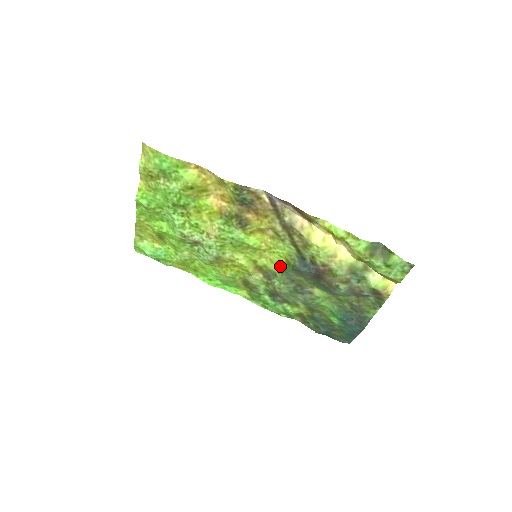
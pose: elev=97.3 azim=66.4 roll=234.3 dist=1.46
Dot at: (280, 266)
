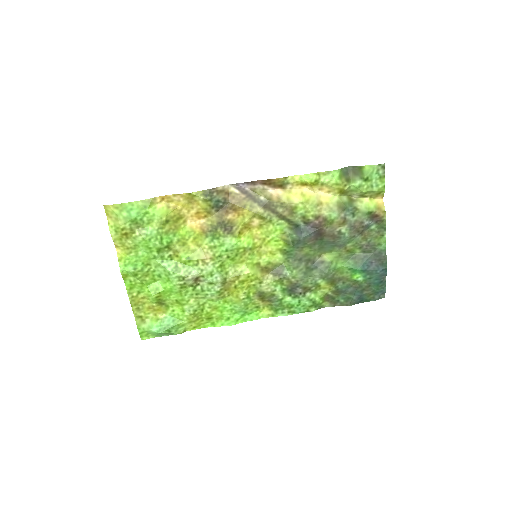
Dot at: (282, 252)
